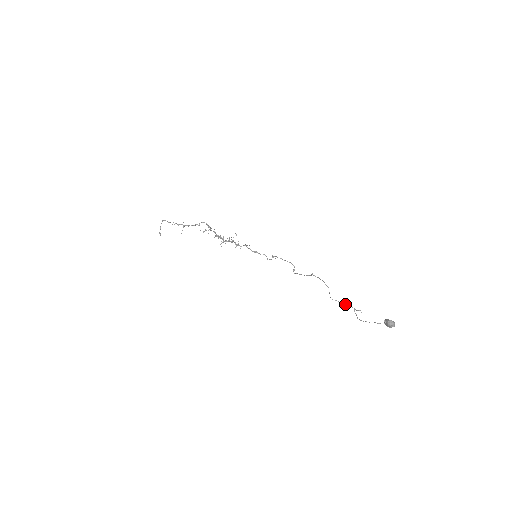
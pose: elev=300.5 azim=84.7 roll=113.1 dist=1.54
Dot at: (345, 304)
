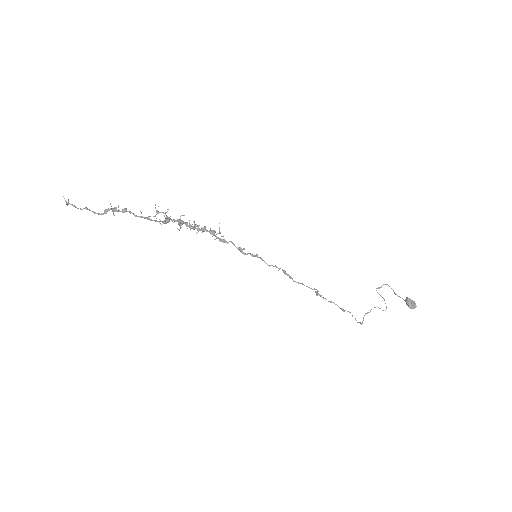
Dot at: occluded
